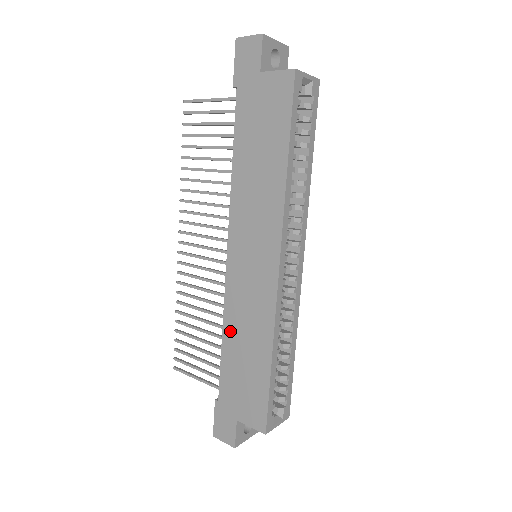
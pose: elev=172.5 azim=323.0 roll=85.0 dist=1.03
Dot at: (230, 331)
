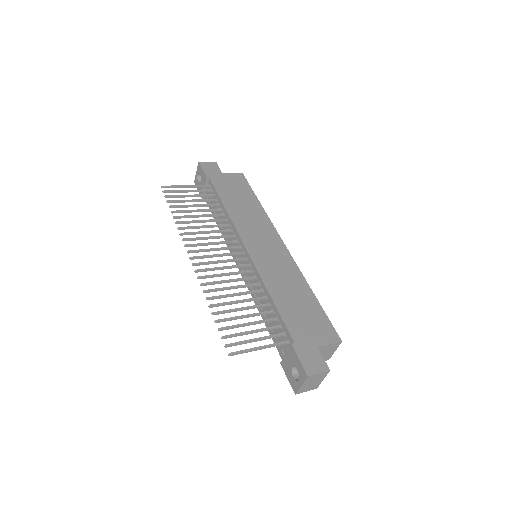
Dot at: (275, 289)
